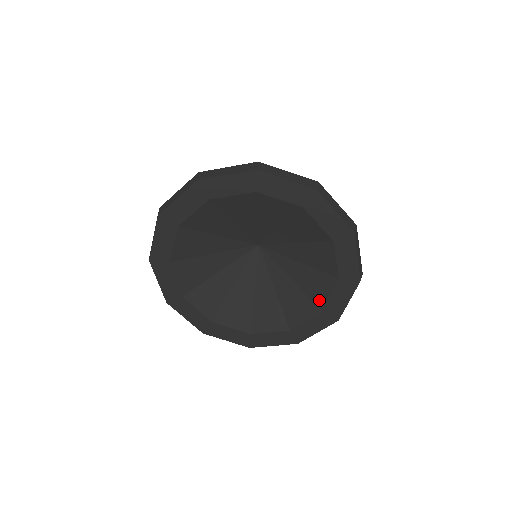
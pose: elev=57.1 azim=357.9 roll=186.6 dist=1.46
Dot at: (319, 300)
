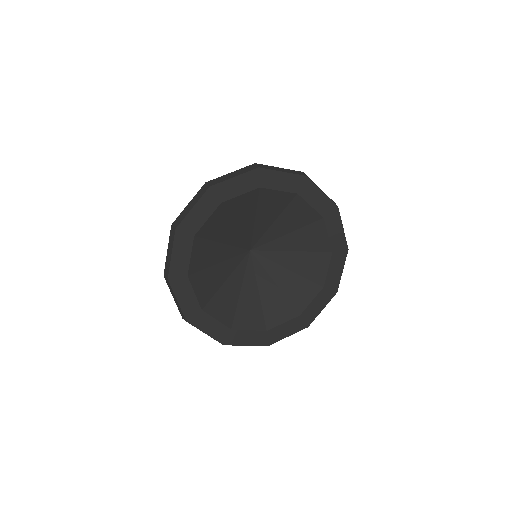
Dot at: (271, 321)
